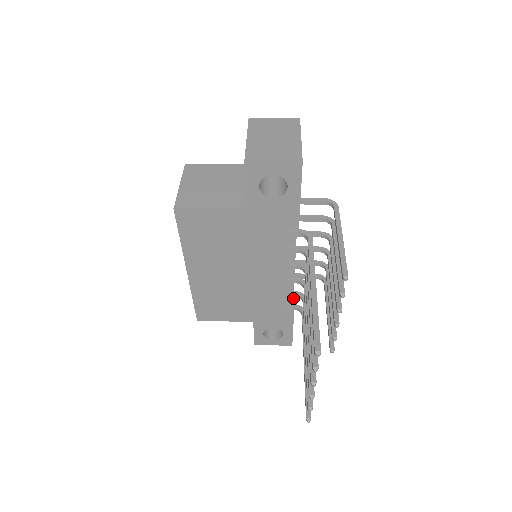
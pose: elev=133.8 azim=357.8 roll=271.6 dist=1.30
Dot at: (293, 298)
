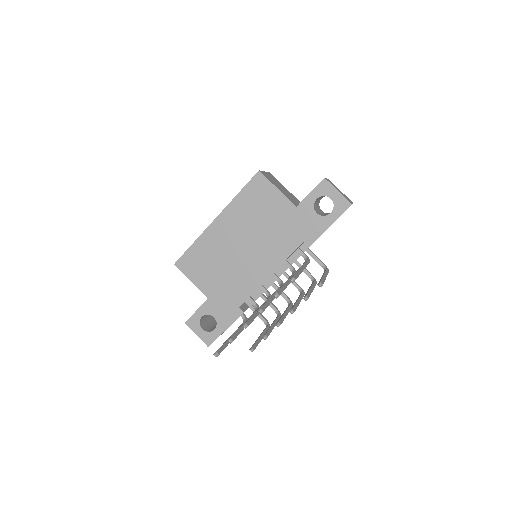
Dot at: (247, 308)
